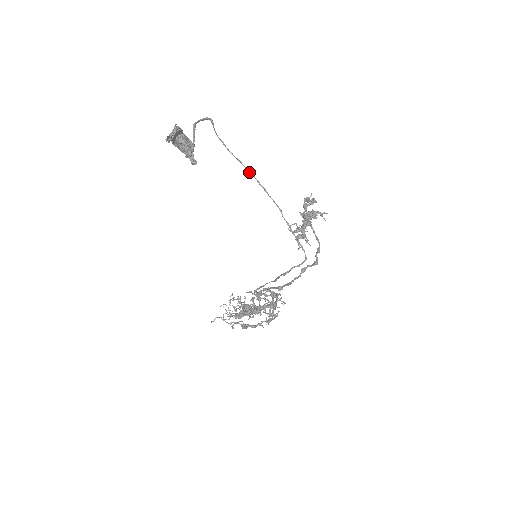
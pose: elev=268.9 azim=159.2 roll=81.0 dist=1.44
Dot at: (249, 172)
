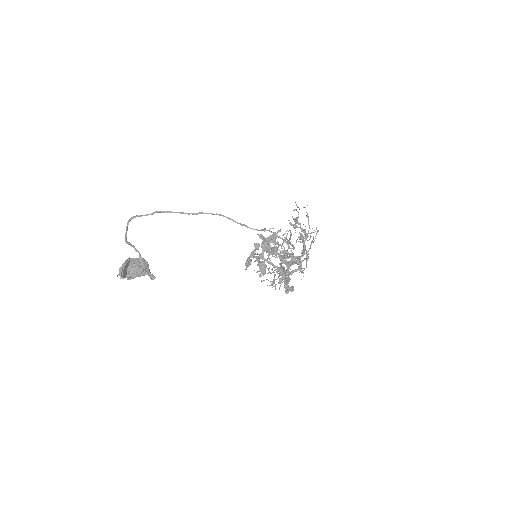
Dot at: (196, 214)
